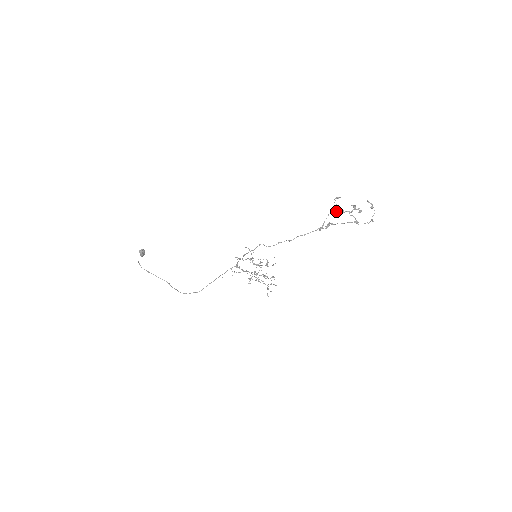
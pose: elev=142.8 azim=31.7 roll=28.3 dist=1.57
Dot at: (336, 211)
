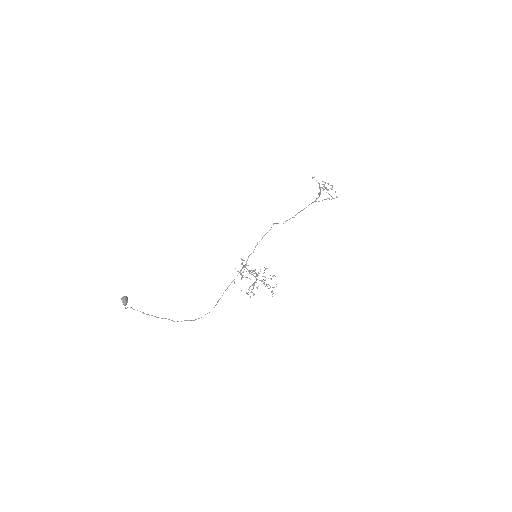
Dot at: (322, 181)
